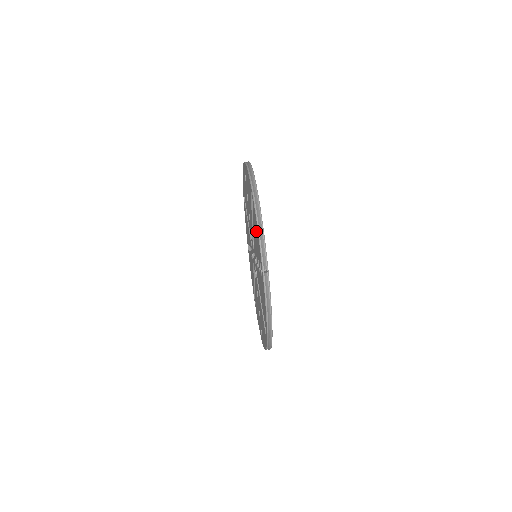
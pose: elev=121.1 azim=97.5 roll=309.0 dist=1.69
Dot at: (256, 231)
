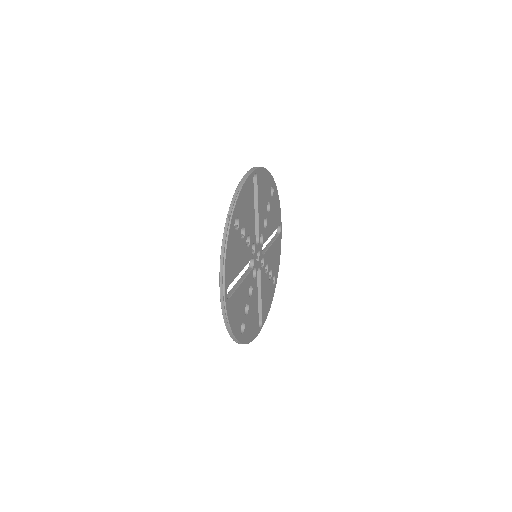
Dot at: occluded
